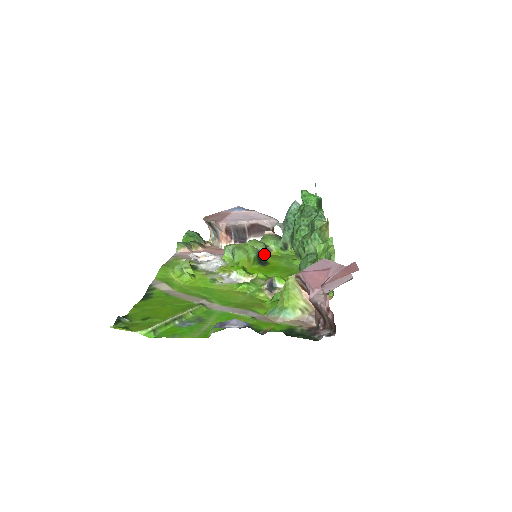
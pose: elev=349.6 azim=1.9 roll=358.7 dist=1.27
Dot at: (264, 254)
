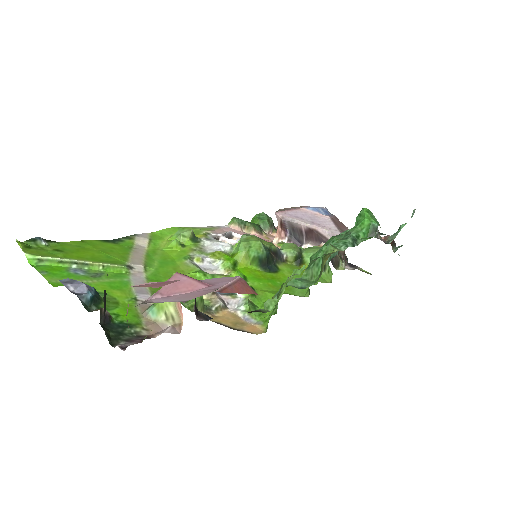
Dot at: (292, 263)
